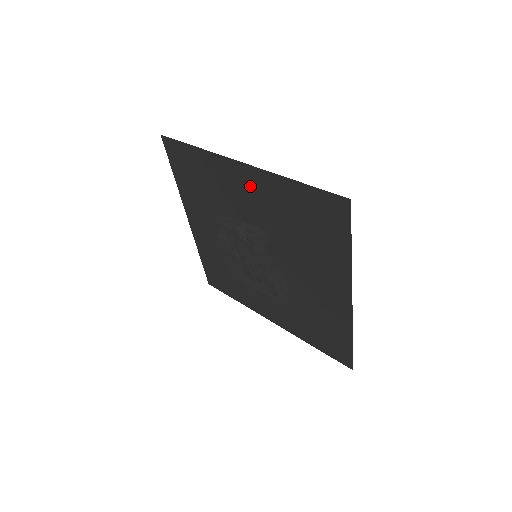
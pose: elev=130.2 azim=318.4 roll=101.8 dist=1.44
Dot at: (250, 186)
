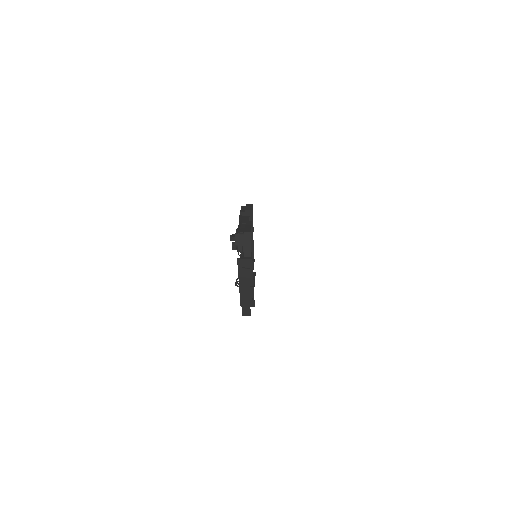
Dot at: occluded
